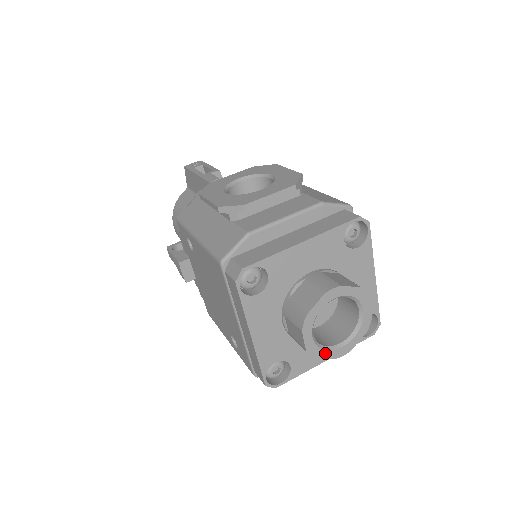
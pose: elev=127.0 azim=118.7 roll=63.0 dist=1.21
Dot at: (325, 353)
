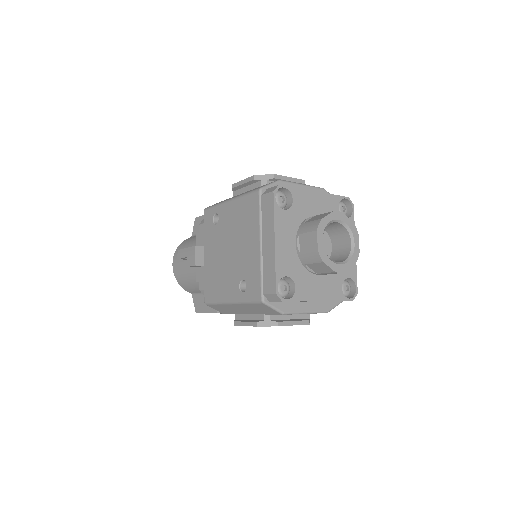
Dot at: (329, 261)
